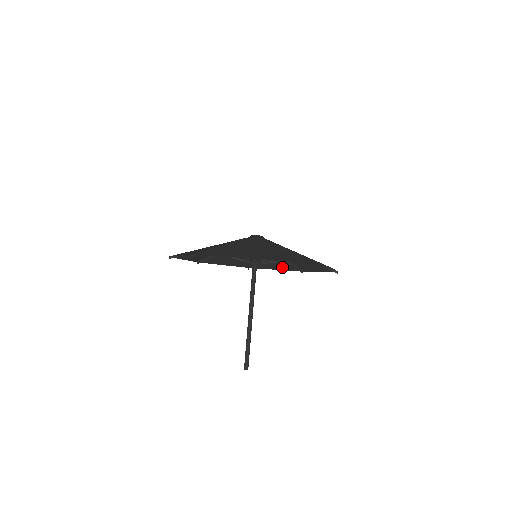
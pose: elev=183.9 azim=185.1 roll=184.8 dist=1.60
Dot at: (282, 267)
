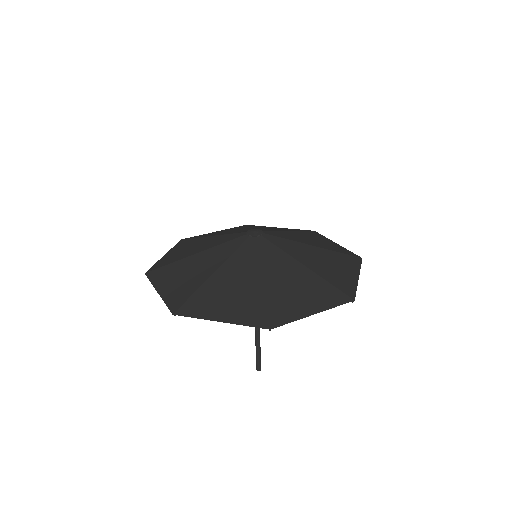
Dot at: (337, 246)
